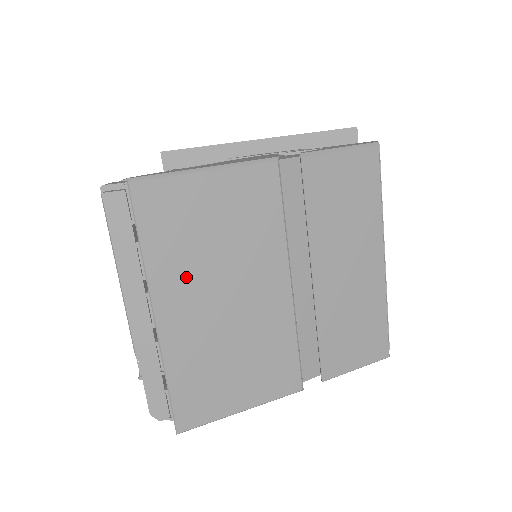
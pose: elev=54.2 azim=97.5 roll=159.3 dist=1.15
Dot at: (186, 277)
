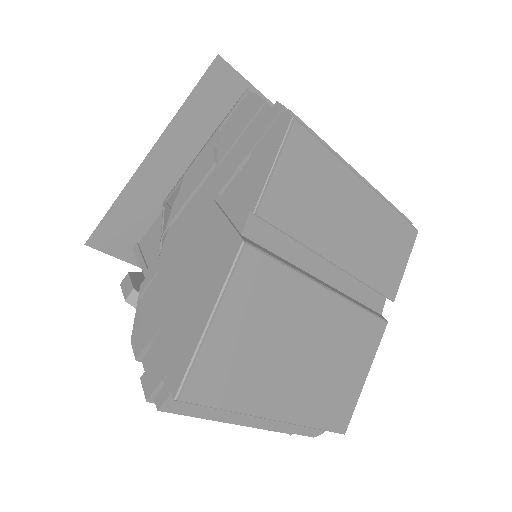
Dot at: (269, 381)
